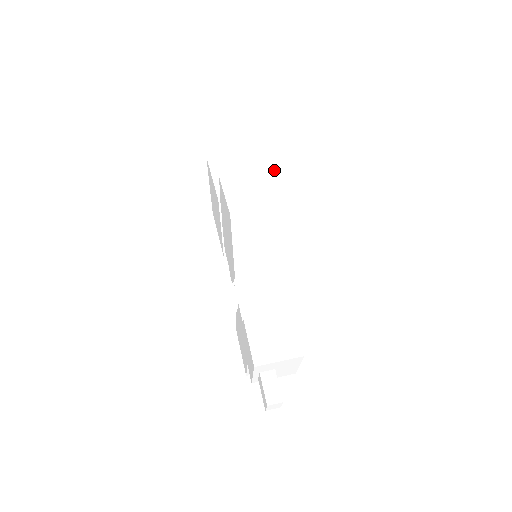
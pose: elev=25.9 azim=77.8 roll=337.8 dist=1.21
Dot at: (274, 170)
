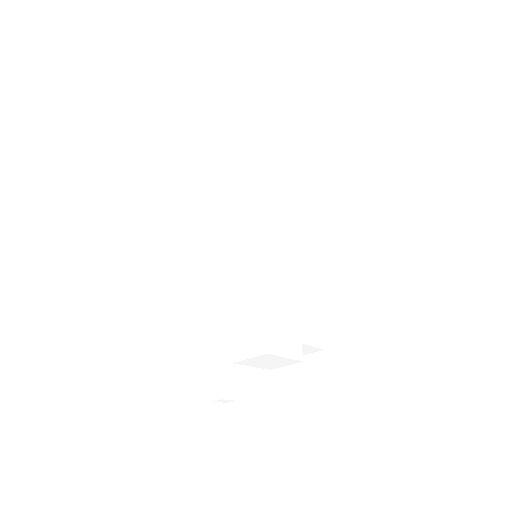
Dot at: (212, 190)
